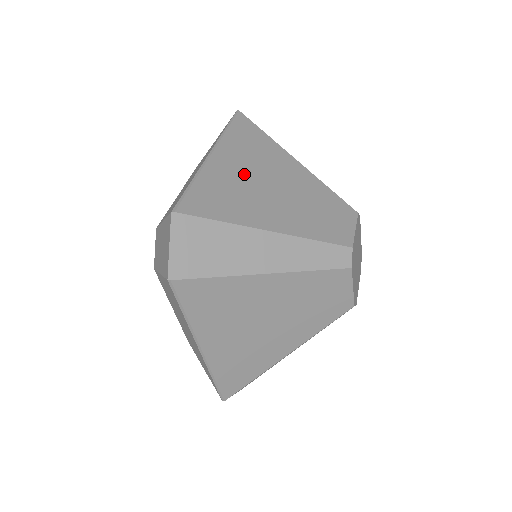
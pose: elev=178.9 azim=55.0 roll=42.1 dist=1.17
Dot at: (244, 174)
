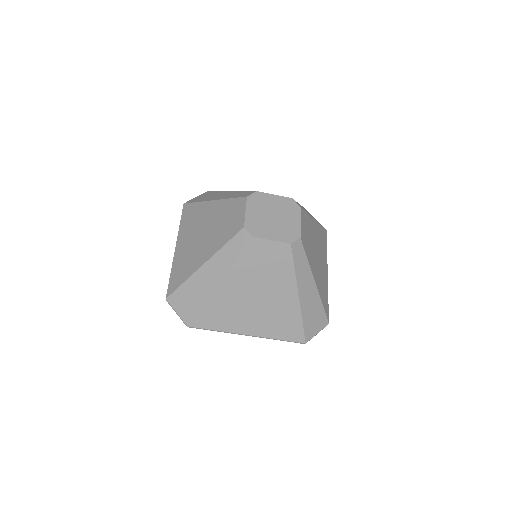
Dot at: occluded
